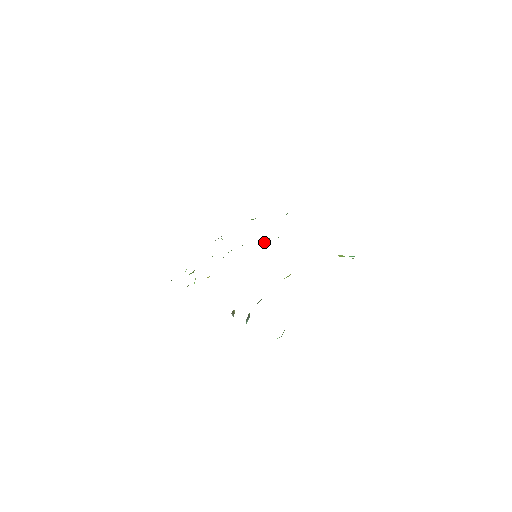
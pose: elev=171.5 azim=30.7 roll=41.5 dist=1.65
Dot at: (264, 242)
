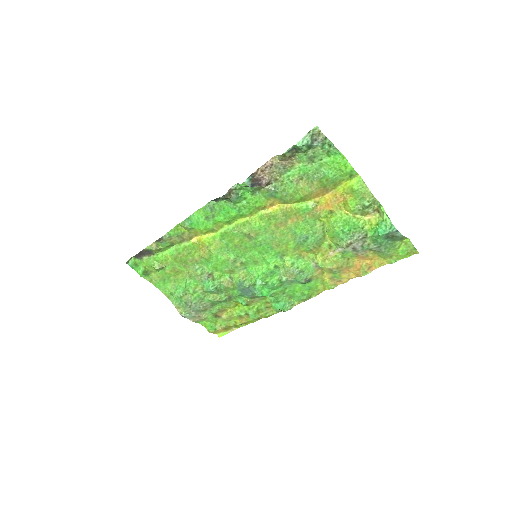
Dot at: (258, 282)
